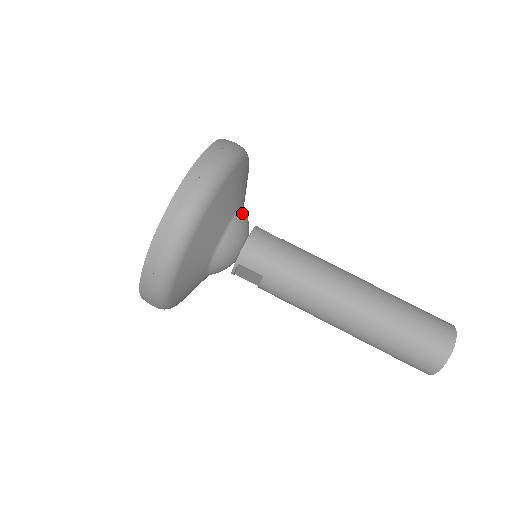
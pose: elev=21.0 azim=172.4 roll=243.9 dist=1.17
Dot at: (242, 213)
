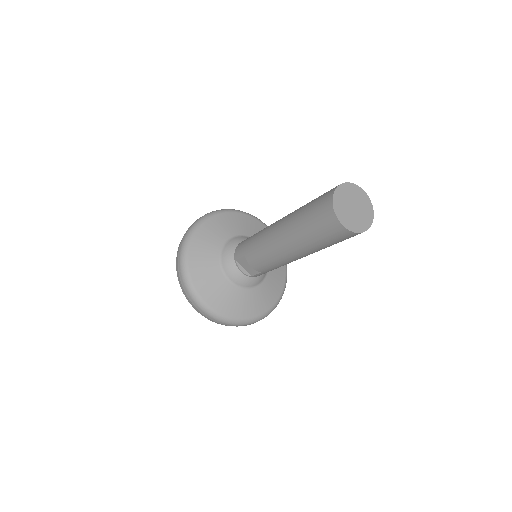
Dot at: (241, 238)
